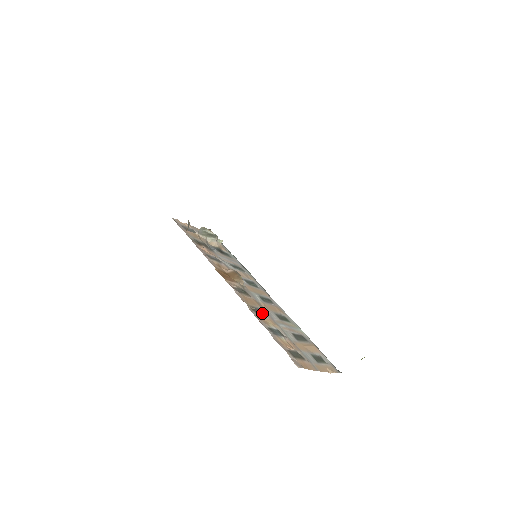
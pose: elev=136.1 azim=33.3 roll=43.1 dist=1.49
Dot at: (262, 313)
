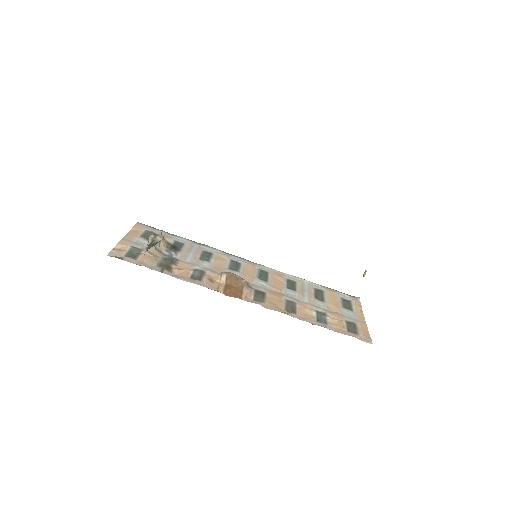
Dot at: (293, 306)
